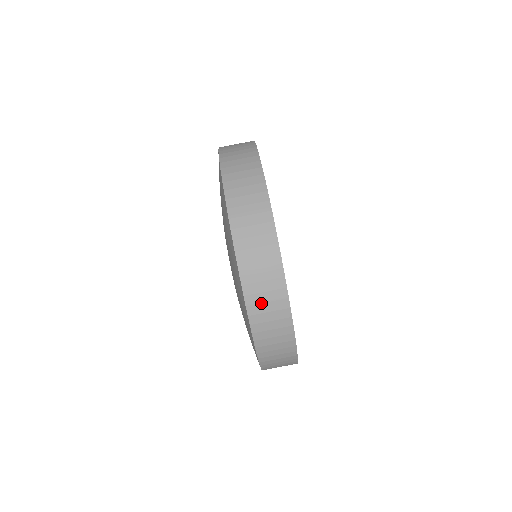
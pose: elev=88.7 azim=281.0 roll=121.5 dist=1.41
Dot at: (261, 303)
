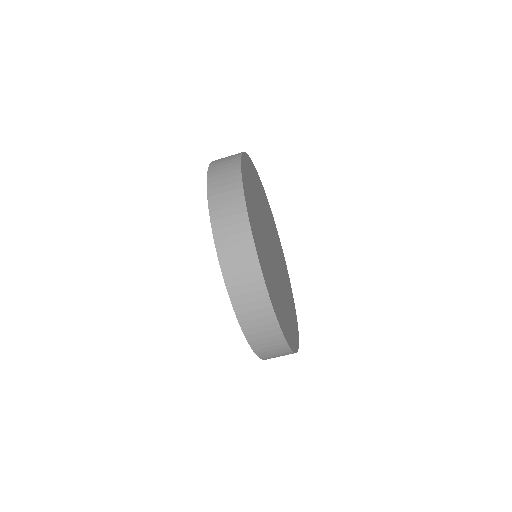
Dot at: (243, 294)
